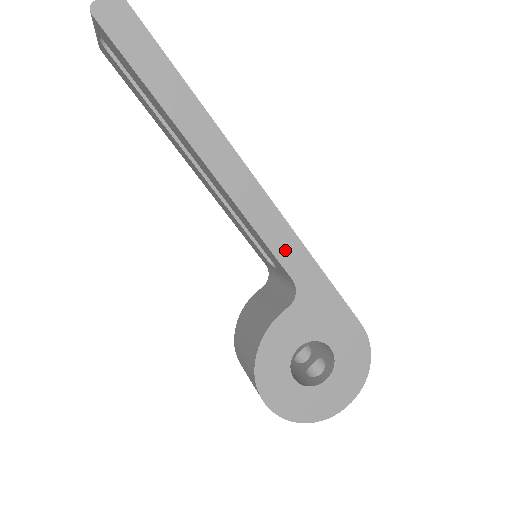
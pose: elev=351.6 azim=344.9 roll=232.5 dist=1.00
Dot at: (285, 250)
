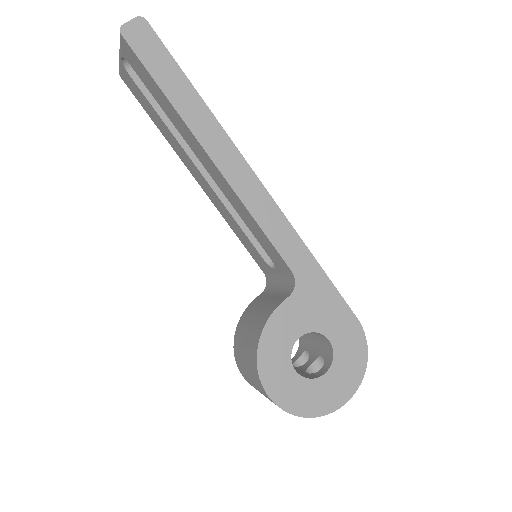
Dot at: (284, 243)
